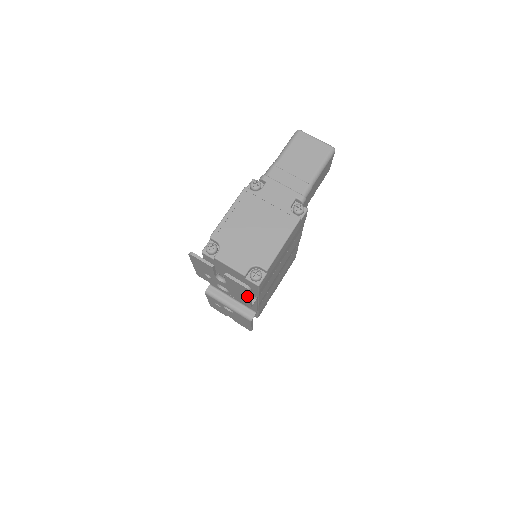
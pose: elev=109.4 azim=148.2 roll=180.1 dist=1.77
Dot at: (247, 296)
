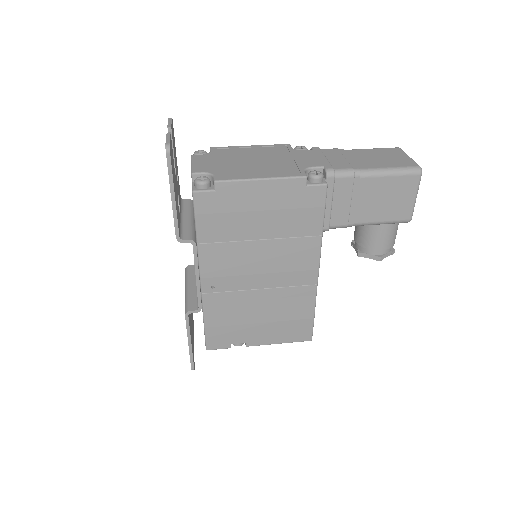
Dot at: (170, 185)
